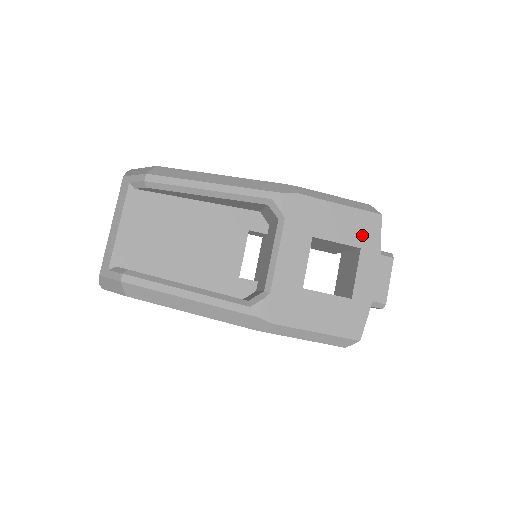
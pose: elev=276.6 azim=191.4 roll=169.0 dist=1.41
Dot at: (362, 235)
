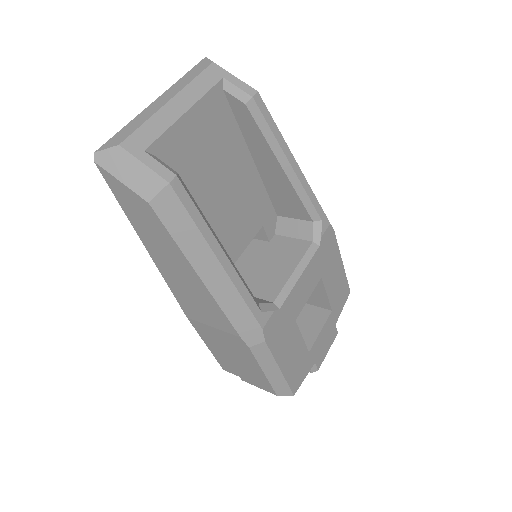
Dot at: (338, 300)
